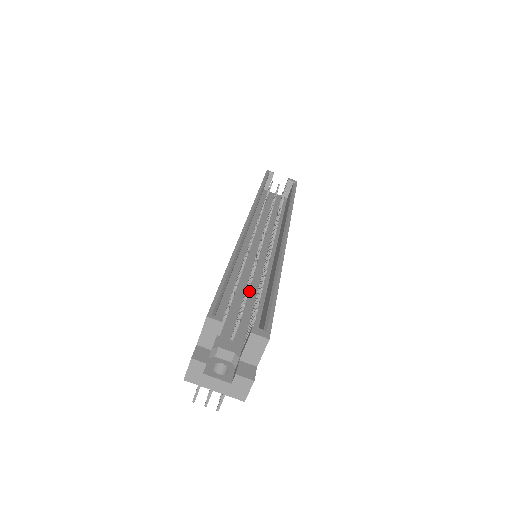
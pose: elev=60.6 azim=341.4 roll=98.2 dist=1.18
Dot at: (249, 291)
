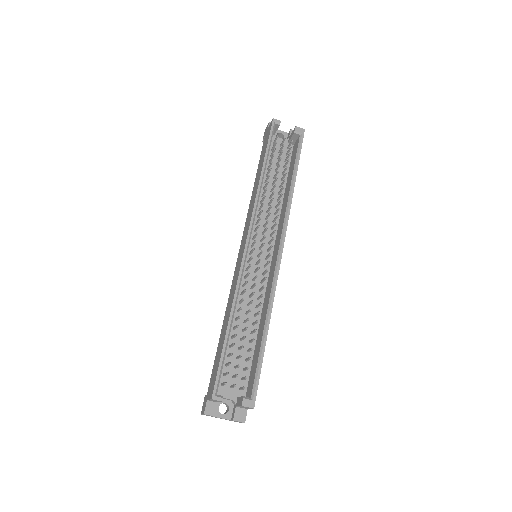
Dot at: (246, 324)
